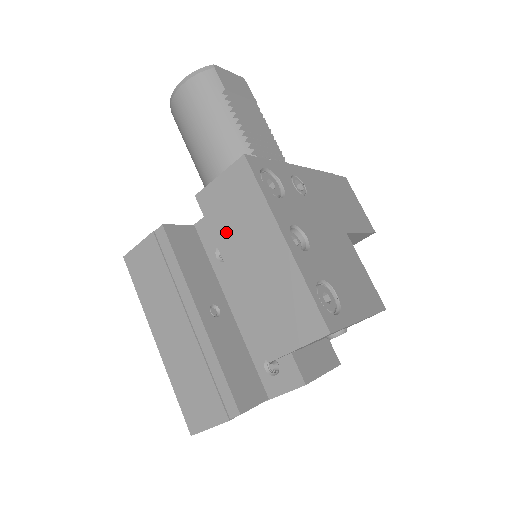
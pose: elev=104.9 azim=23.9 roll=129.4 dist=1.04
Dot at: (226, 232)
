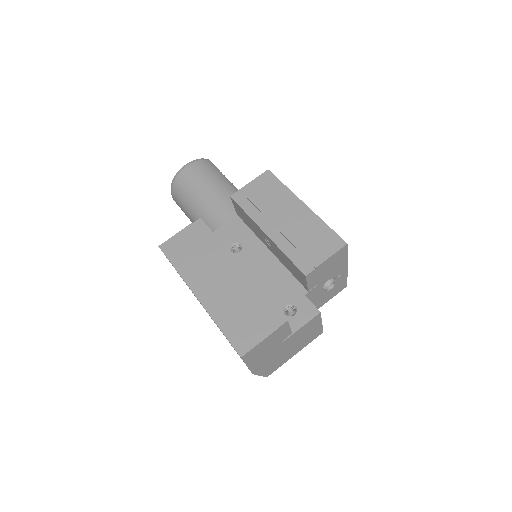
Dot at: (260, 209)
